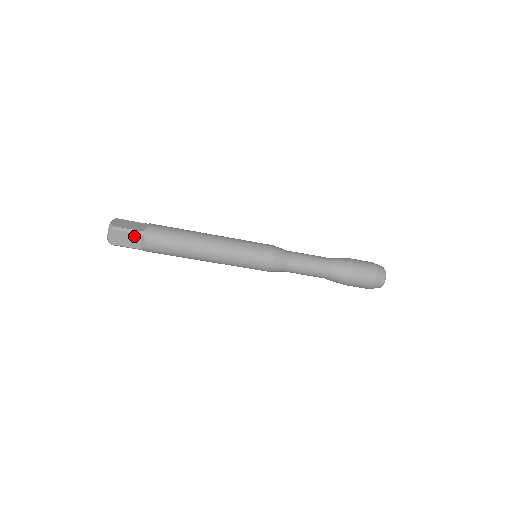
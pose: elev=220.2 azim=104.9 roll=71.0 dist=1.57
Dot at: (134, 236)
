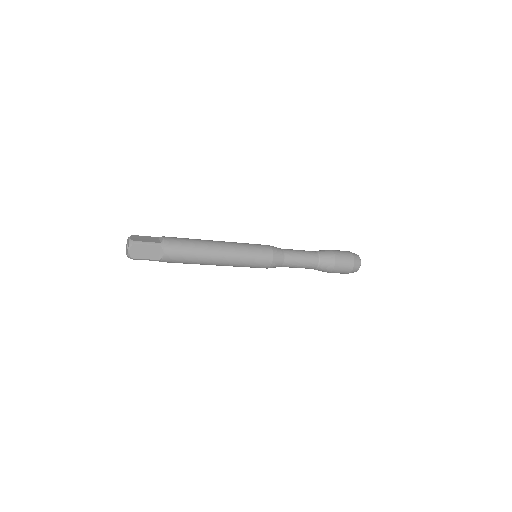
Dot at: (153, 248)
